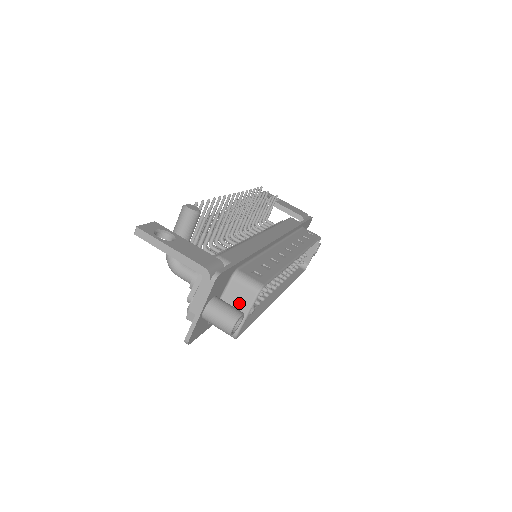
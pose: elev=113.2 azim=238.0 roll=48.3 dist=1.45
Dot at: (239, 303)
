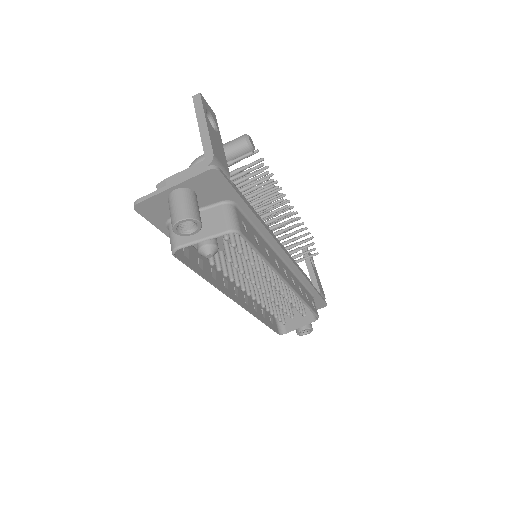
Dot at: (207, 226)
